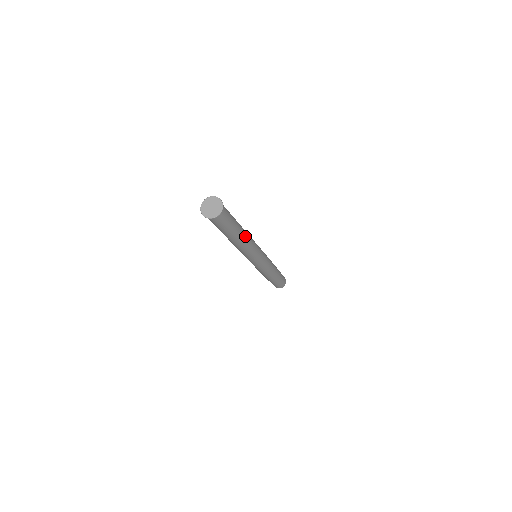
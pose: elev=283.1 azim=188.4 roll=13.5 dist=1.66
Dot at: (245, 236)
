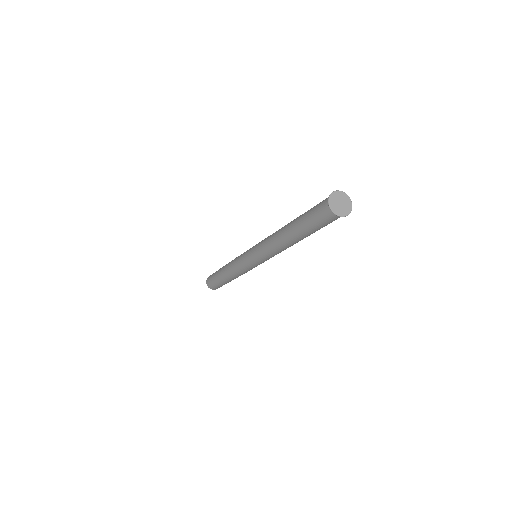
Dot at: (297, 242)
